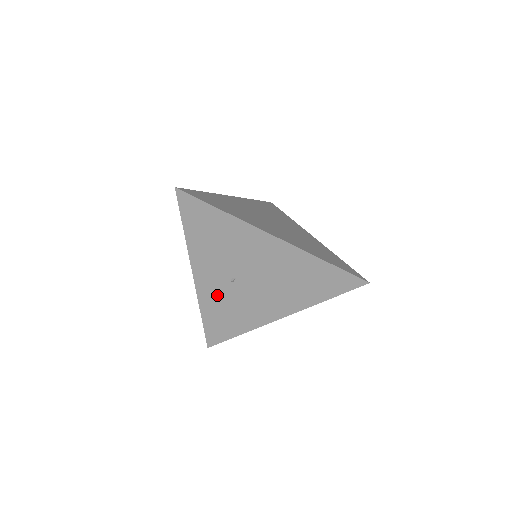
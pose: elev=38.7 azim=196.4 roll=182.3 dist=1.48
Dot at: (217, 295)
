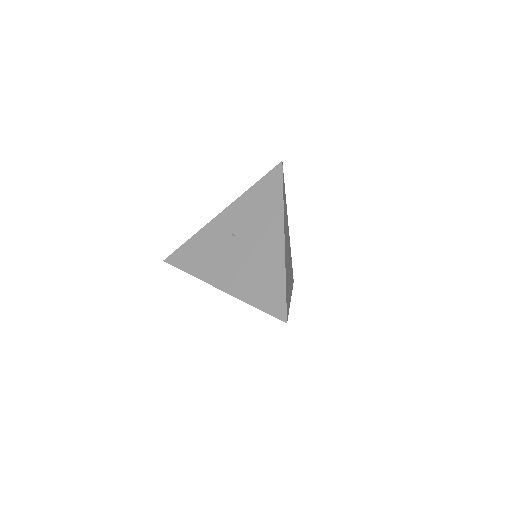
Dot at: (215, 235)
